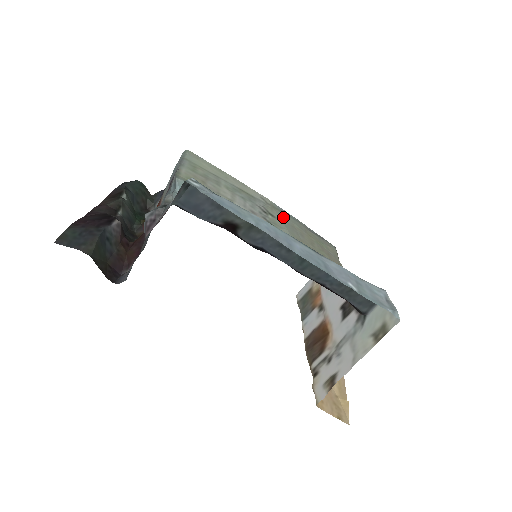
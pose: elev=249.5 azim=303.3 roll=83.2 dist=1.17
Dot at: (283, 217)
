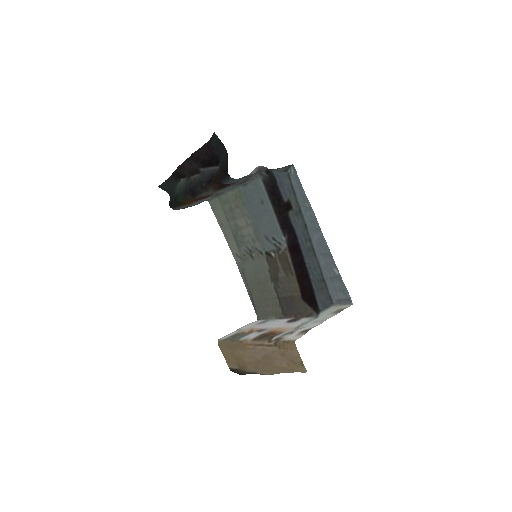
Dot at: (250, 268)
